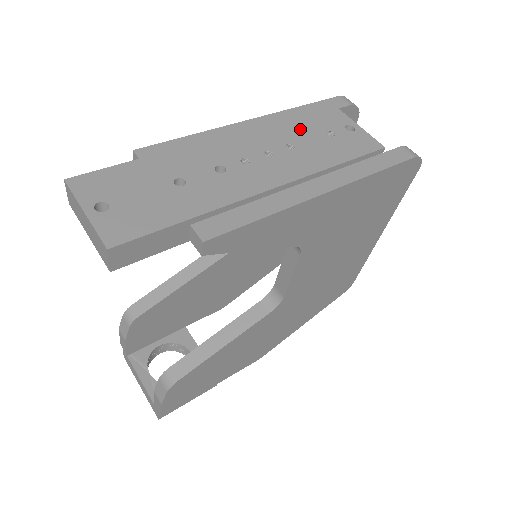
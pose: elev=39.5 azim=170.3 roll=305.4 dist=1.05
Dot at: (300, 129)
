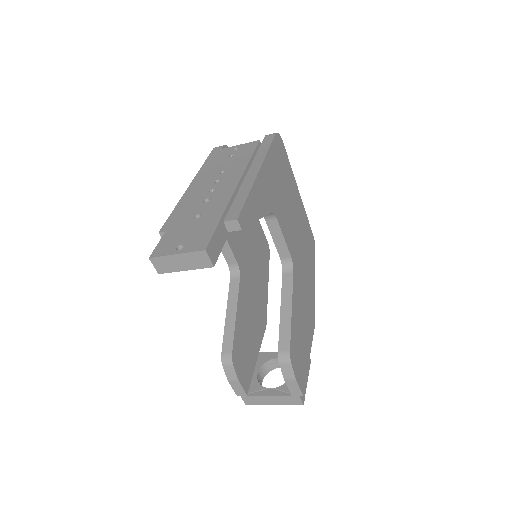
Dot at: (217, 166)
